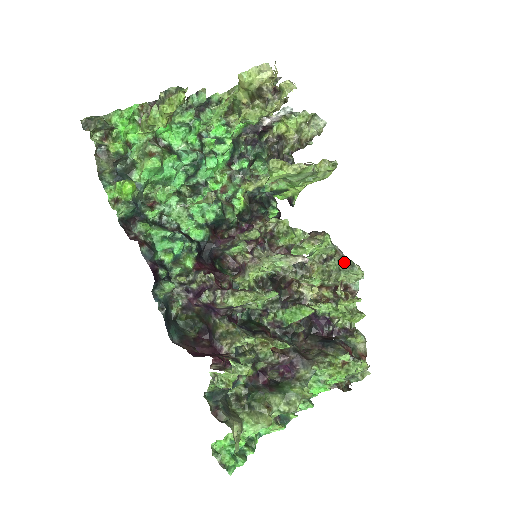
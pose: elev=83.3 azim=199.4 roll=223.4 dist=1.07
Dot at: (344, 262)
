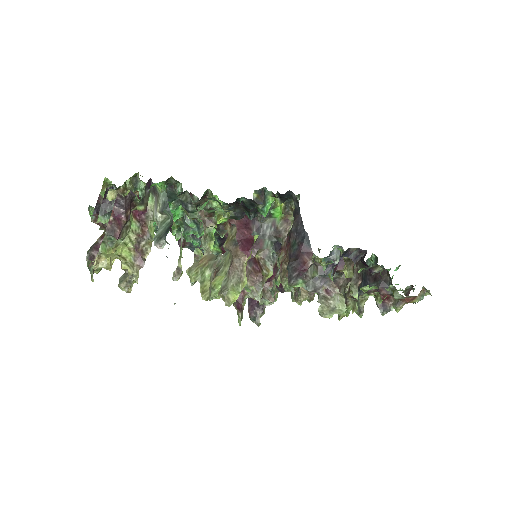
Dot at: (319, 300)
